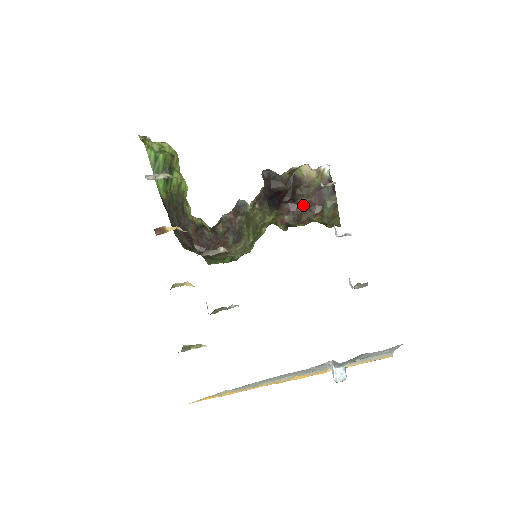
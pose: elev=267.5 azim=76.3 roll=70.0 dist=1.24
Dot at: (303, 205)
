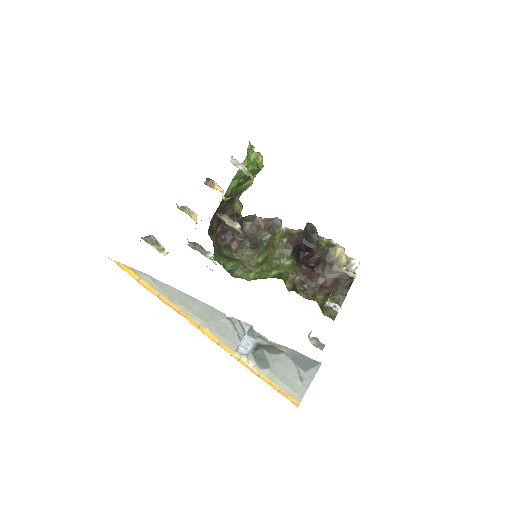
Dot at: (318, 279)
